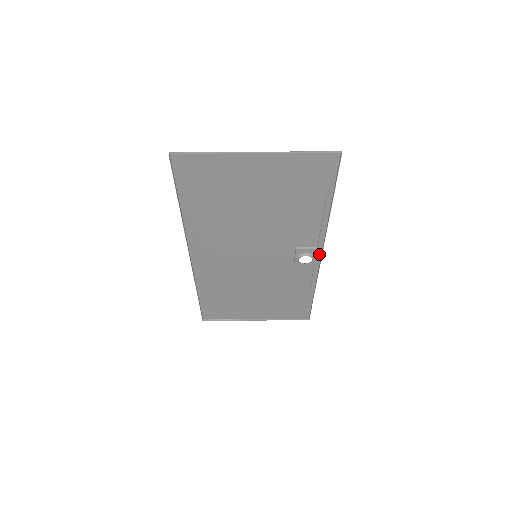
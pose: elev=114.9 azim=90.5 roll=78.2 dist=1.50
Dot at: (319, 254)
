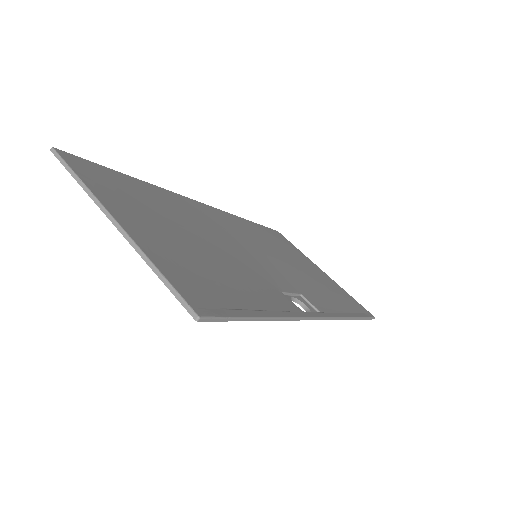
Dot at: (318, 315)
